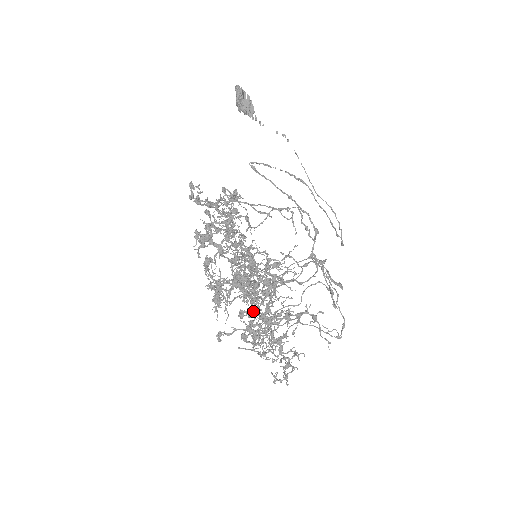
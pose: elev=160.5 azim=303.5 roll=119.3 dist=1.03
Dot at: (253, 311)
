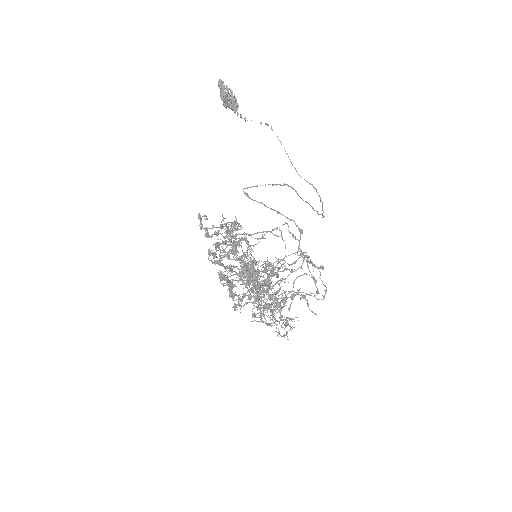
Dot at: occluded
